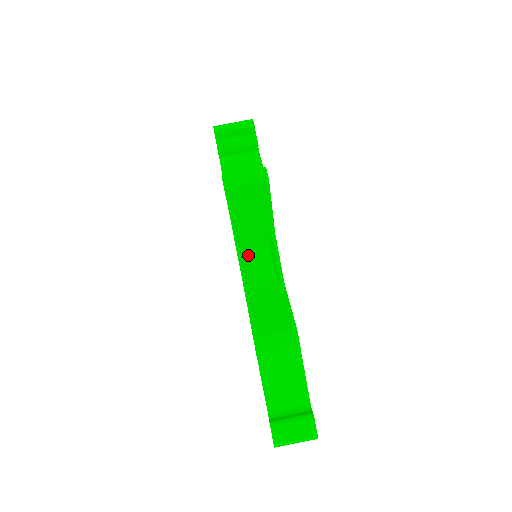
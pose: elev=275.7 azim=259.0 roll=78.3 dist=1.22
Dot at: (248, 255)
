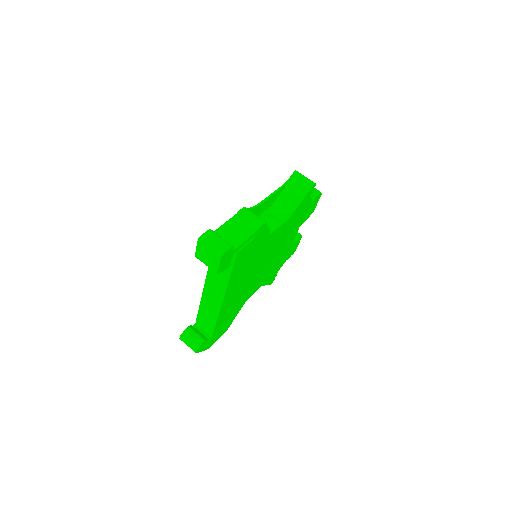
Dot at: (267, 216)
